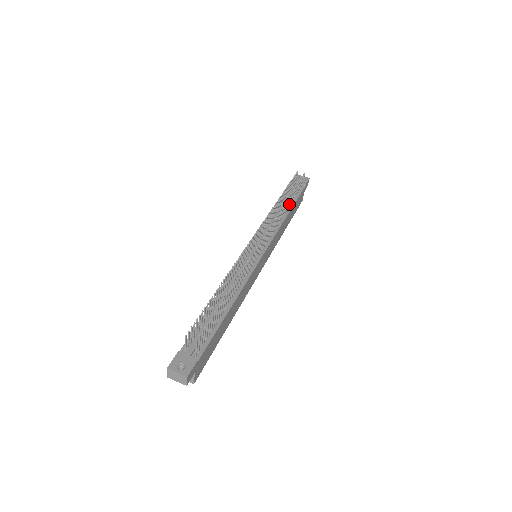
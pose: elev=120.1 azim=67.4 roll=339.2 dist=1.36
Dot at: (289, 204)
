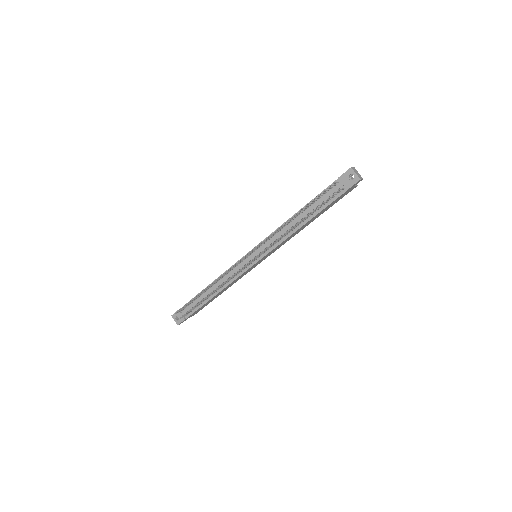
Dot at: (305, 219)
